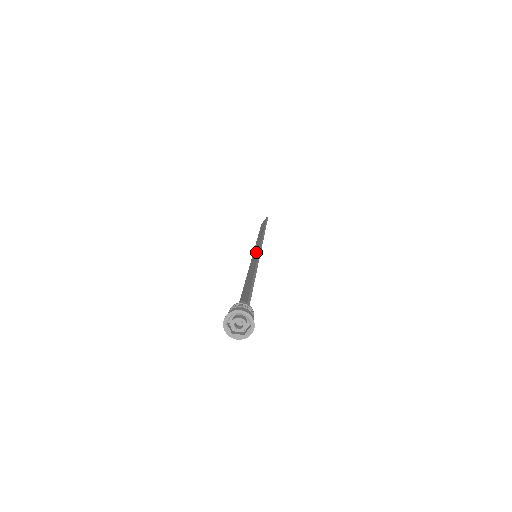
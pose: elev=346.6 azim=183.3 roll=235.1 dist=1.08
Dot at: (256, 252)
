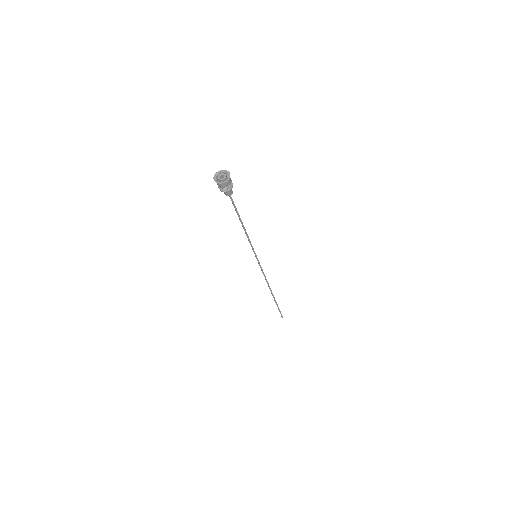
Dot at: occluded
